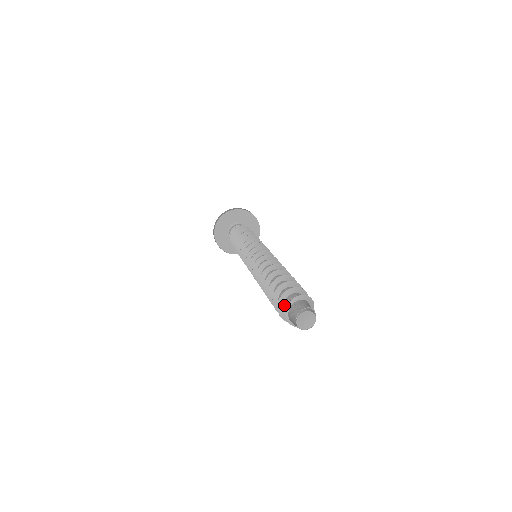
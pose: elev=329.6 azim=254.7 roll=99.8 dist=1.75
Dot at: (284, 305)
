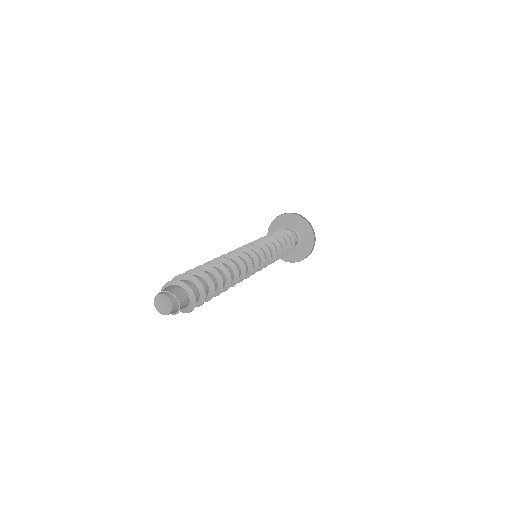
Dot at: occluded
